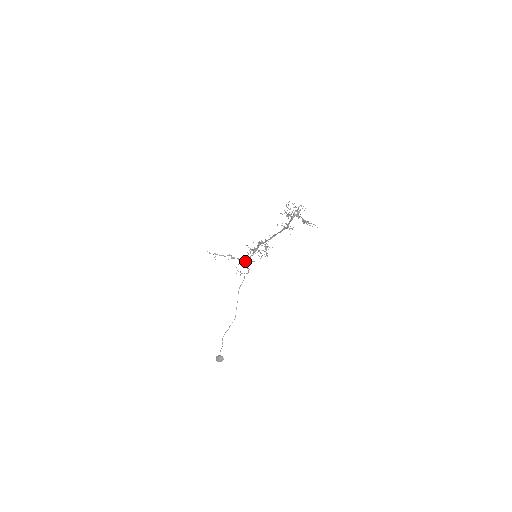
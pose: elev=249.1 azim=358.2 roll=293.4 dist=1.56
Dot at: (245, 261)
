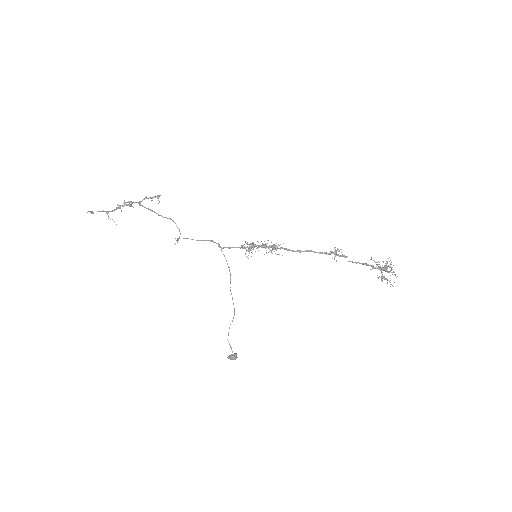
Dot at: occluded
